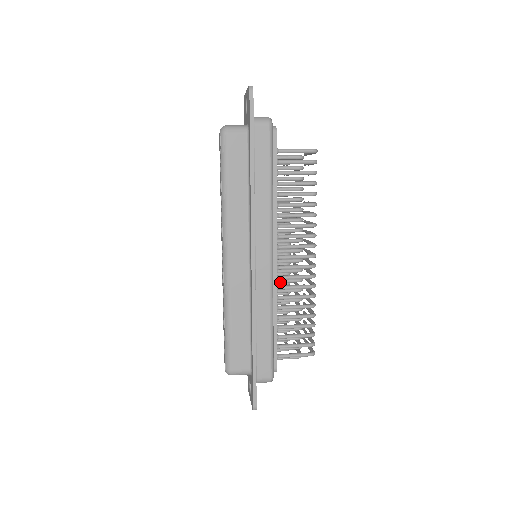
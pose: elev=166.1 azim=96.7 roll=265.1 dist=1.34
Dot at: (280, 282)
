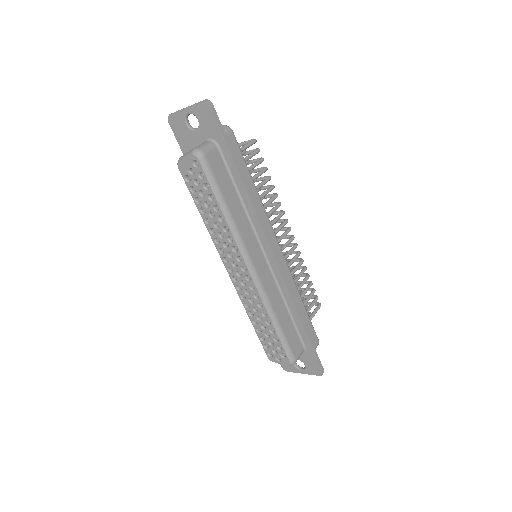
Dot at: occluded
